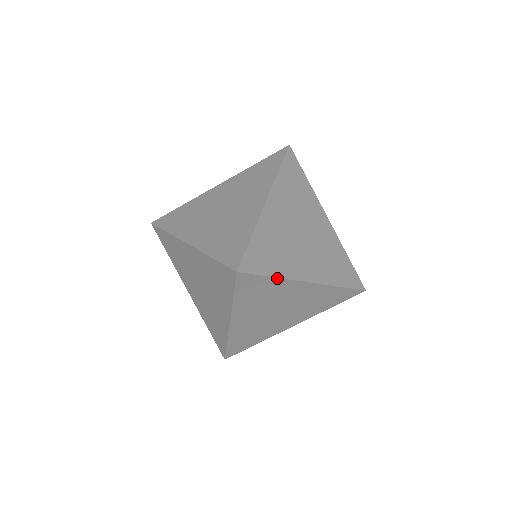
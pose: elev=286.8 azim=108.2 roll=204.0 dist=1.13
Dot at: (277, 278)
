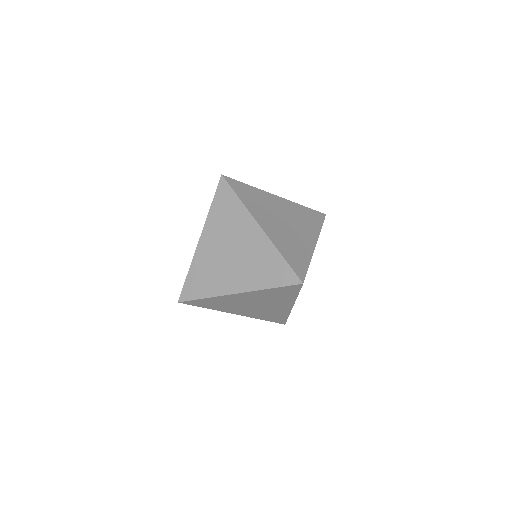
Dot at: (241, 201)
